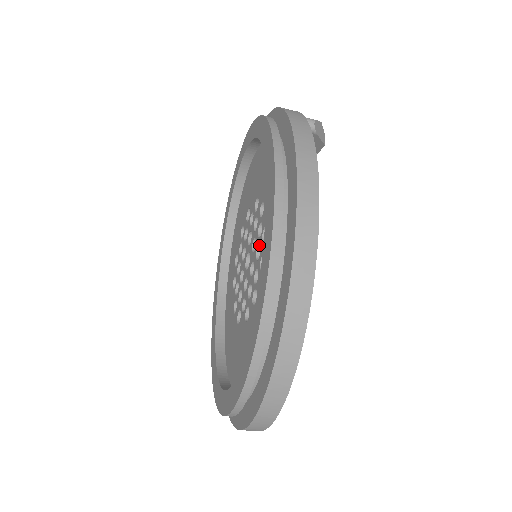
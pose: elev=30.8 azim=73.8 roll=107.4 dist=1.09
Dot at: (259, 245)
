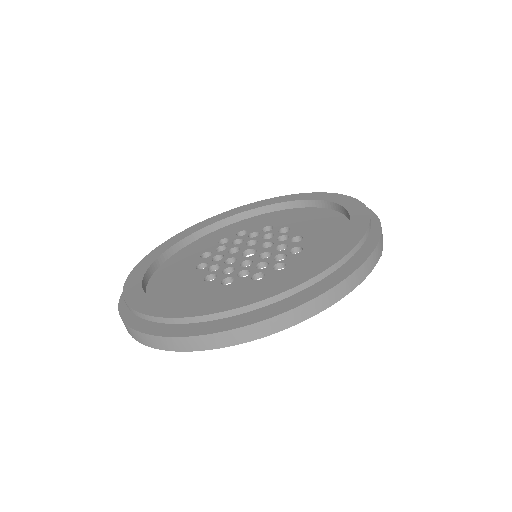
Dot at: (268, 263)
